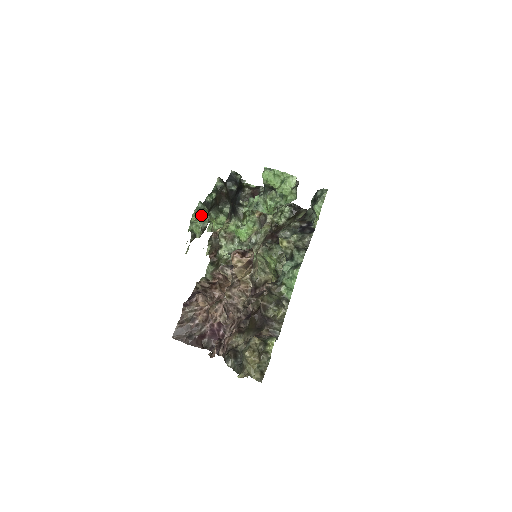
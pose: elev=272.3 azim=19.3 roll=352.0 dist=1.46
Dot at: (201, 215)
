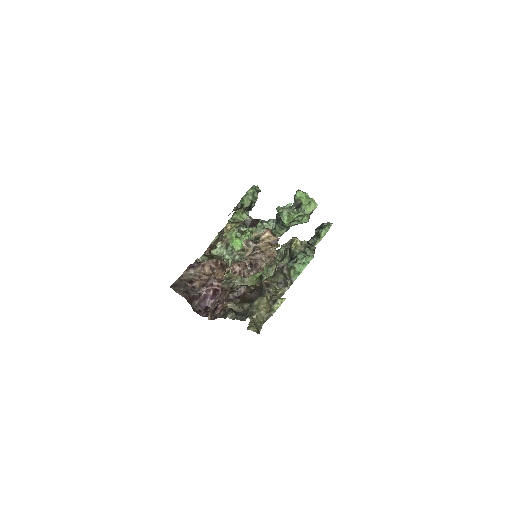
Dot at: (254, 193)
